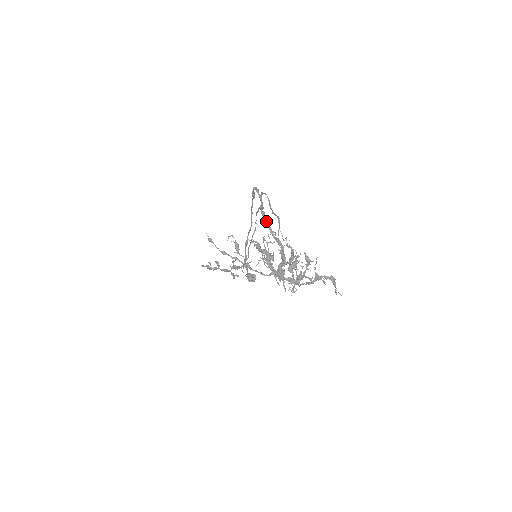
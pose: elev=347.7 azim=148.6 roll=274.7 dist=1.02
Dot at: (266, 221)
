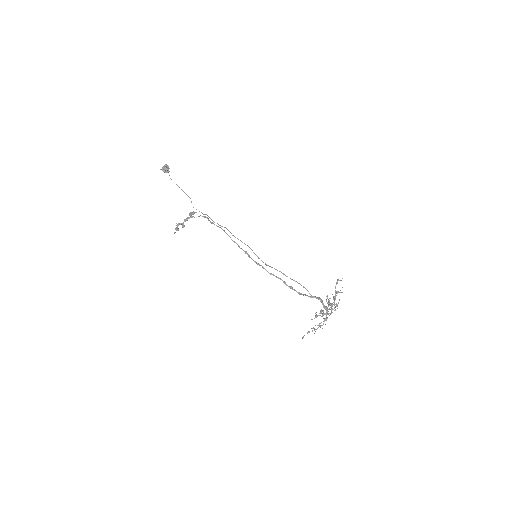
Dot at: (300, 294)
